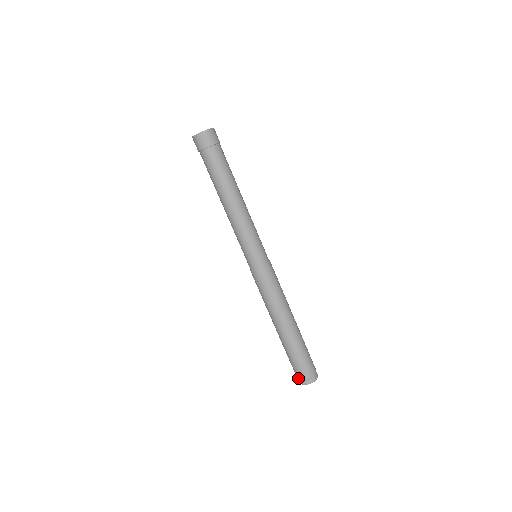
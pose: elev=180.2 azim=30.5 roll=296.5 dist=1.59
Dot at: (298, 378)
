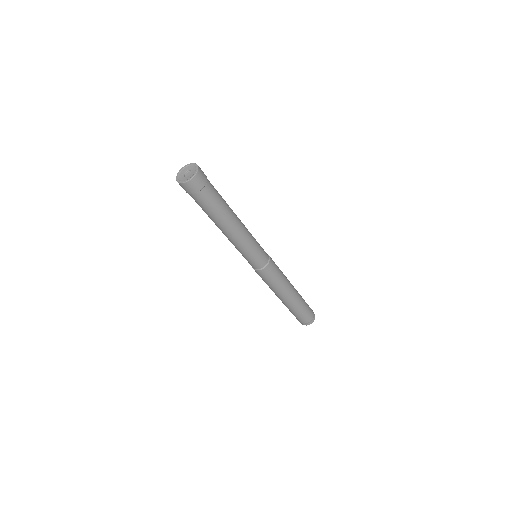
Dot at: (302, 323)
